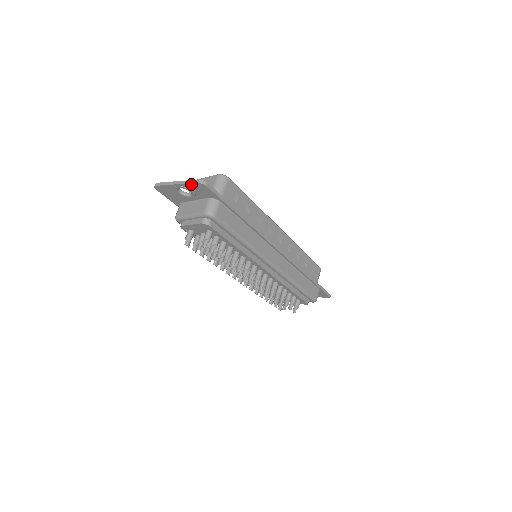
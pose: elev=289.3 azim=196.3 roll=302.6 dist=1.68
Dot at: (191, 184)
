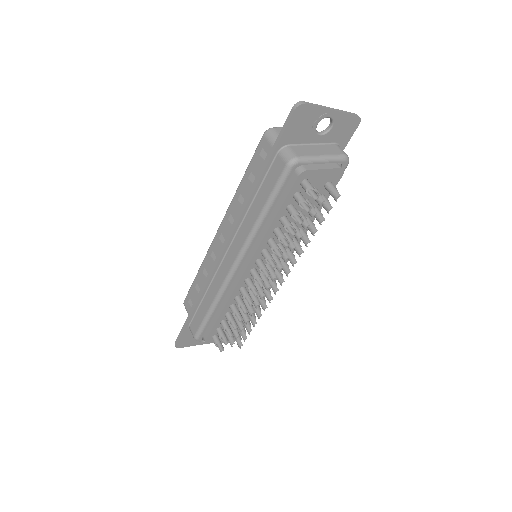
Dot at: (349, 116)
